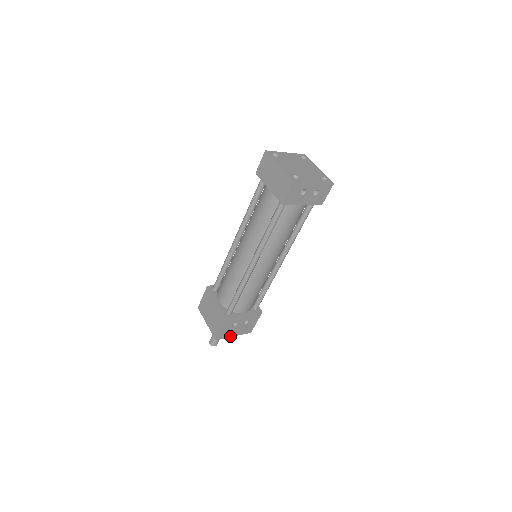
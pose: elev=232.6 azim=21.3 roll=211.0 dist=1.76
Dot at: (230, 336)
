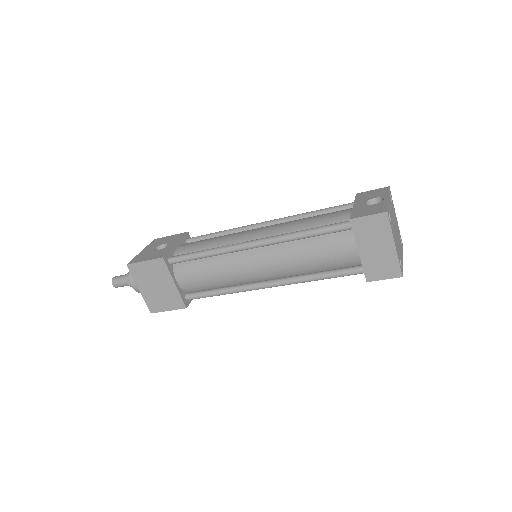
Dot at: occluded
